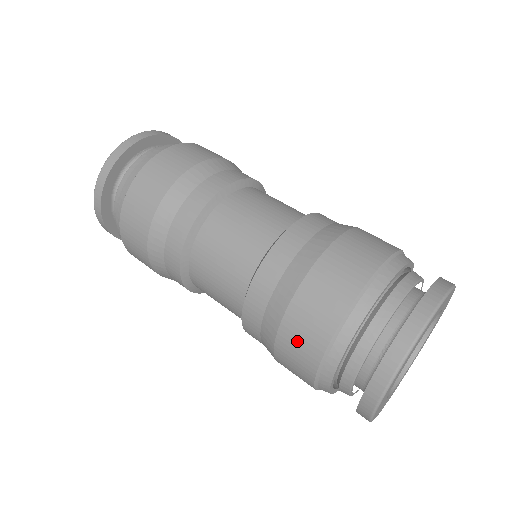
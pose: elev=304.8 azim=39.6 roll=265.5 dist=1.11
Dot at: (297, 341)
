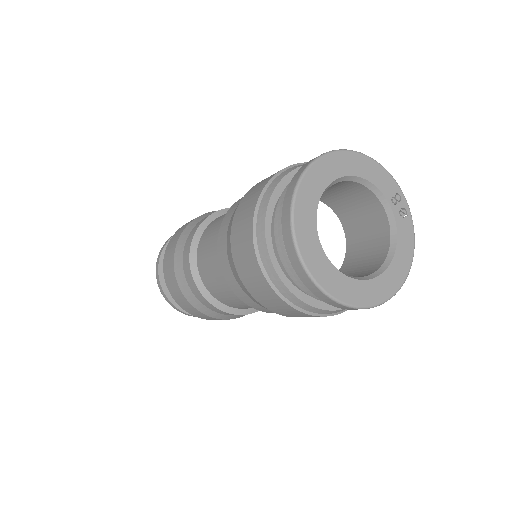
Dot at: (293, 315)
